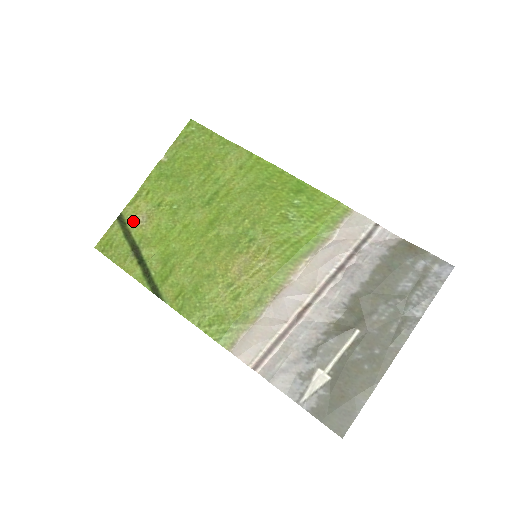
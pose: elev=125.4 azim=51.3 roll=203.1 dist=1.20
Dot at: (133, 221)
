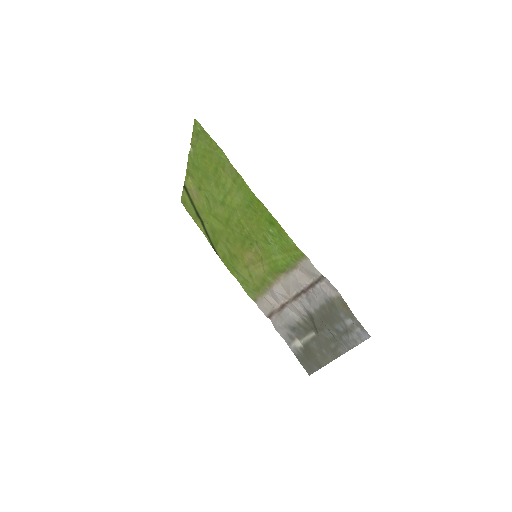
Dot at: (191, 193)
